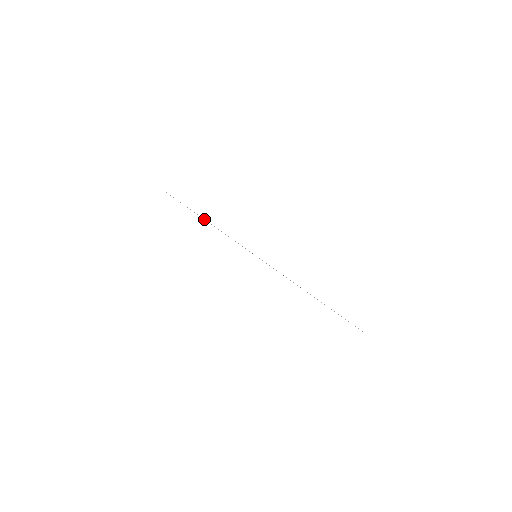
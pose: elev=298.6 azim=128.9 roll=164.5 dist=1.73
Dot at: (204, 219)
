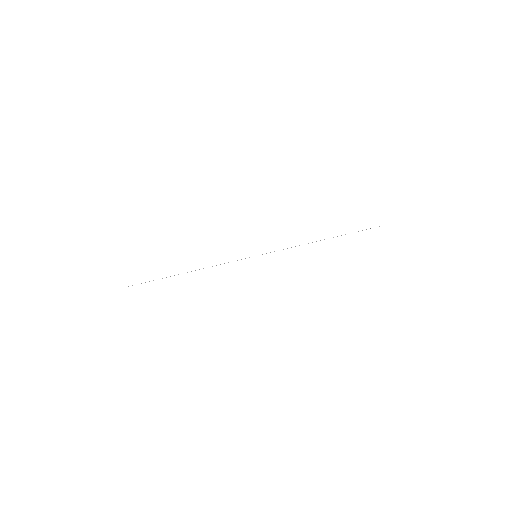
Dot at: occluded
